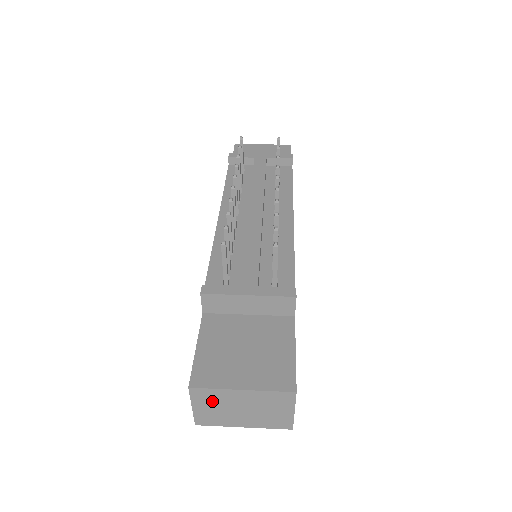
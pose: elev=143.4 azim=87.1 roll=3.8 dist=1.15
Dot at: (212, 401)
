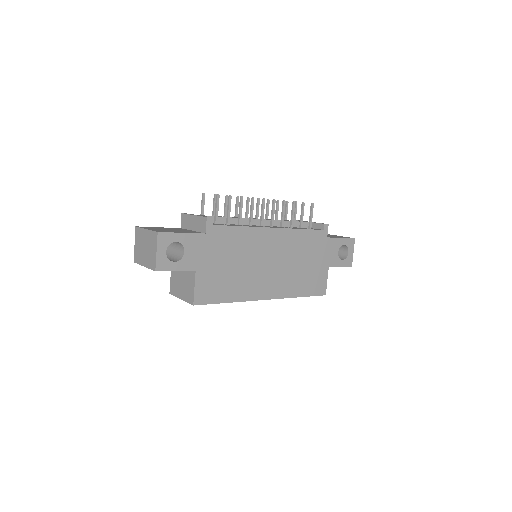
Dot at: (139, 239)
